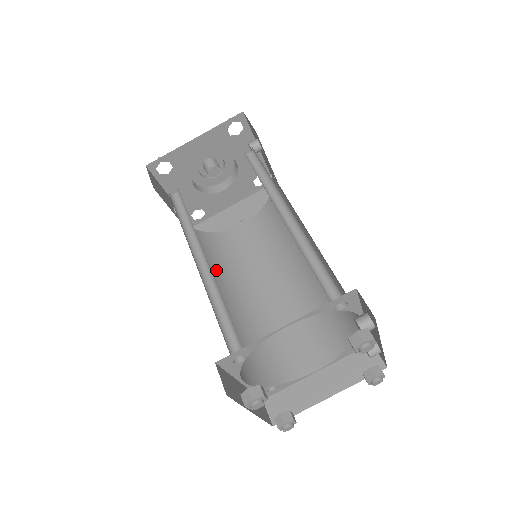
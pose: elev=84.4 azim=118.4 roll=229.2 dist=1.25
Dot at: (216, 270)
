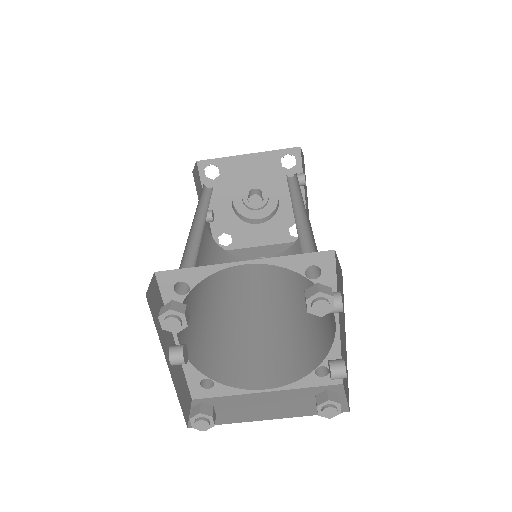
Dot at: occluded
